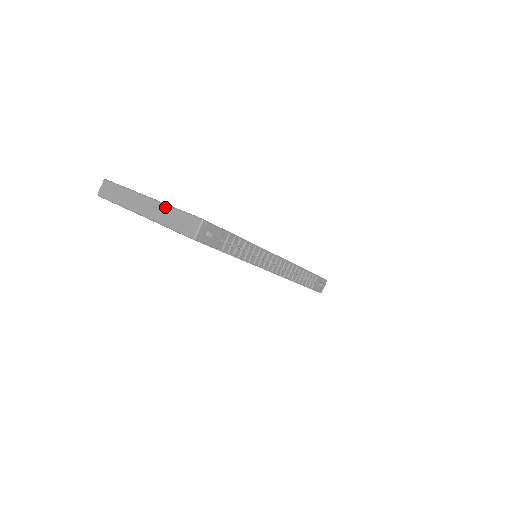
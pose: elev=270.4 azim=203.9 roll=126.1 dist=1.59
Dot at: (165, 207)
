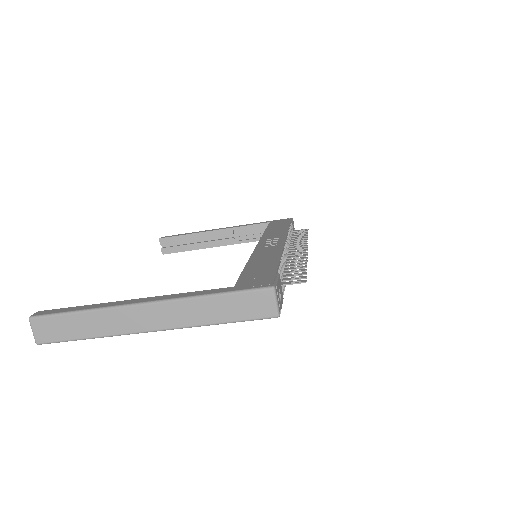
Dot at: (192, 302)
